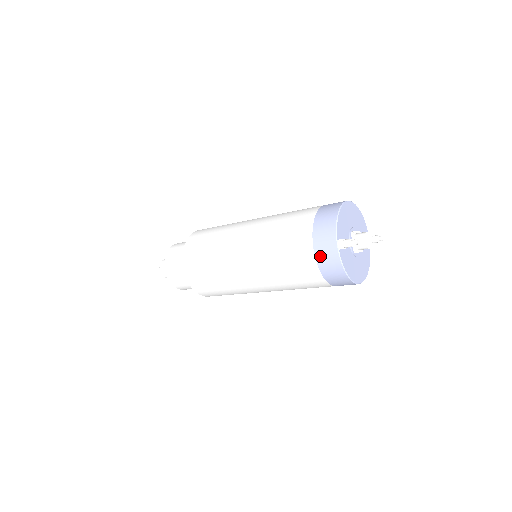
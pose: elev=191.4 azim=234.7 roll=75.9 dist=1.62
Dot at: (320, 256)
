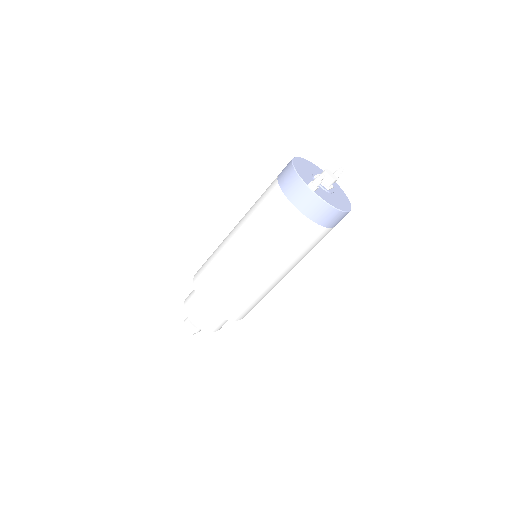
Dot at: (304, 208)
